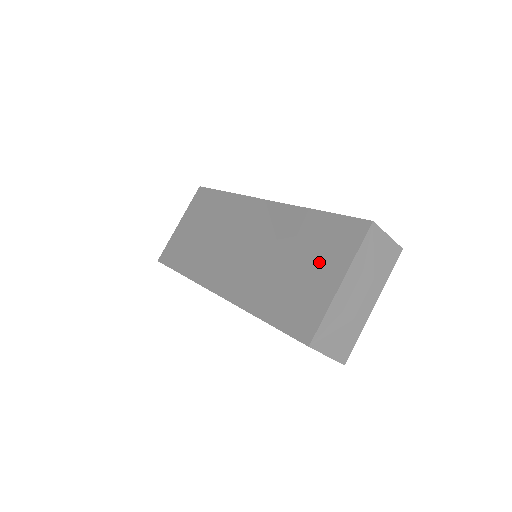
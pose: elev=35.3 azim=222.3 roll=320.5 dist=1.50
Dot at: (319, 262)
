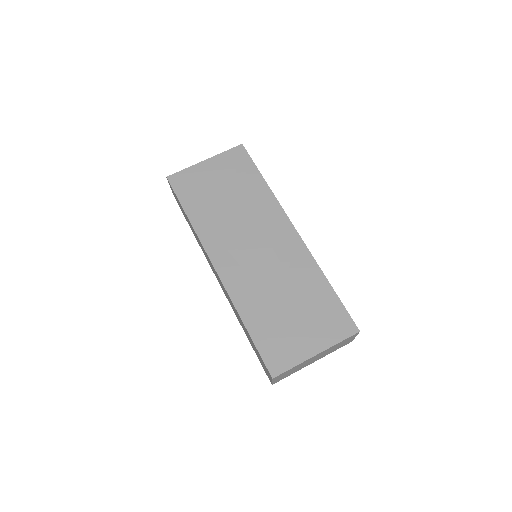
Dot at: (310, 325)
